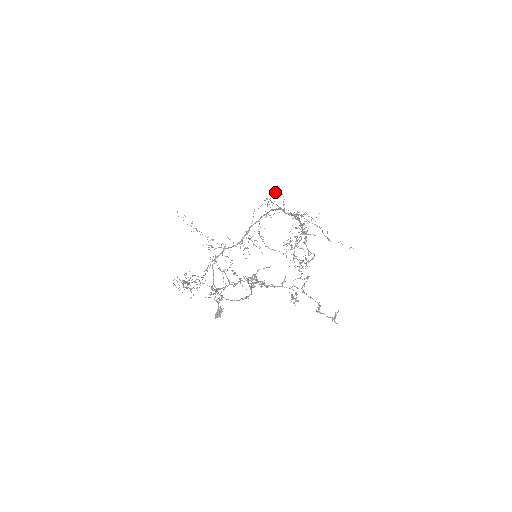
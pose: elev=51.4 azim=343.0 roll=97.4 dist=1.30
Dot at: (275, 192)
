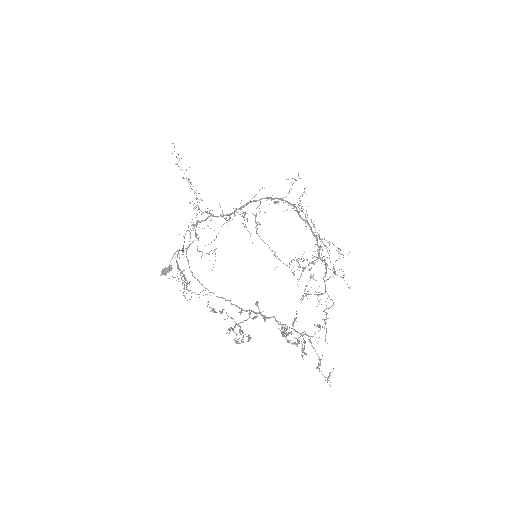
Dot at: occluded
